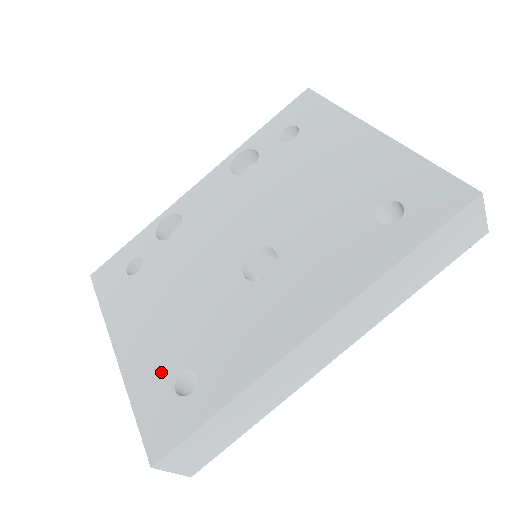
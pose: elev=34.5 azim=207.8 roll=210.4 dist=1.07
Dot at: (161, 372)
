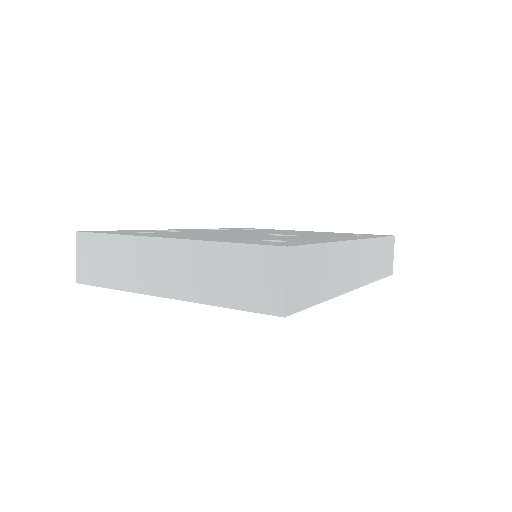
Dot at: (240, 239)
